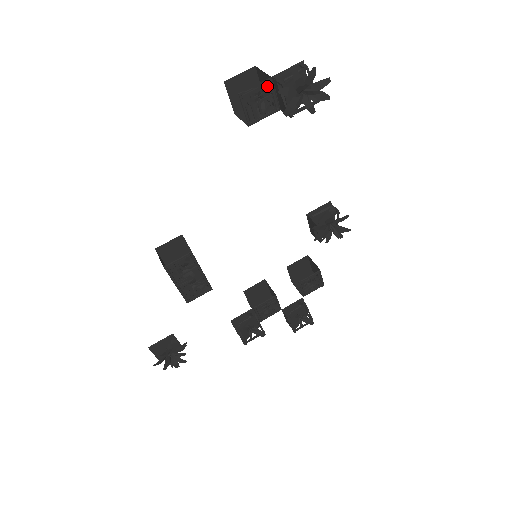
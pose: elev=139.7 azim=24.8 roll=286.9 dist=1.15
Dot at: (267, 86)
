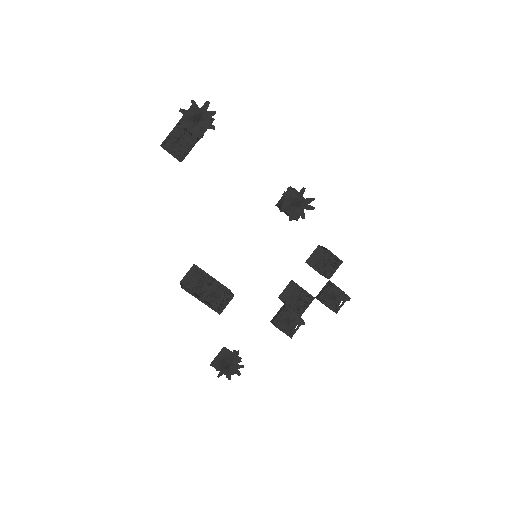
Dot at: occluded
